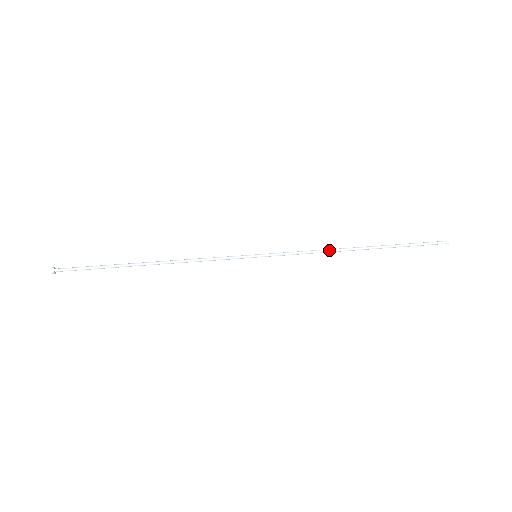
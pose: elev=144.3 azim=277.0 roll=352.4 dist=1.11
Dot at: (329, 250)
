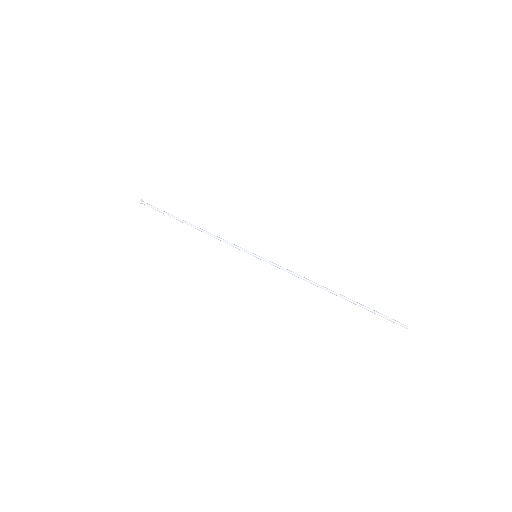
Dot at: (307, 279)
